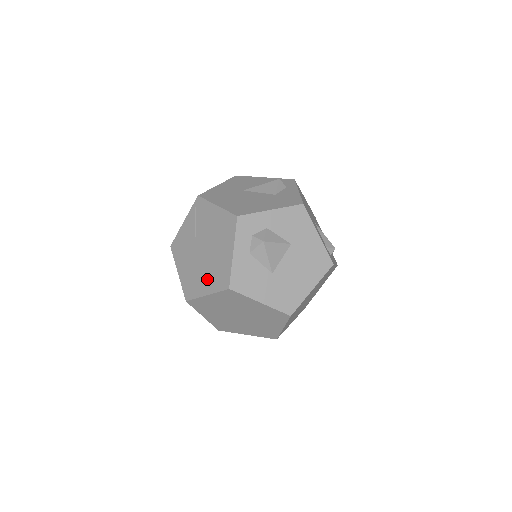
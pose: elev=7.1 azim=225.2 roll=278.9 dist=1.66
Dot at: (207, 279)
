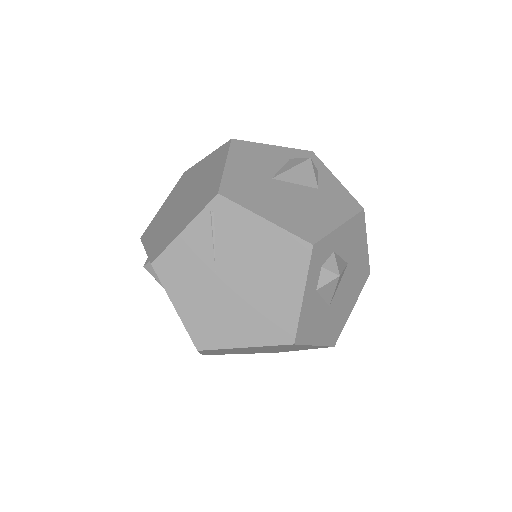
Dot at: (246, 326)
